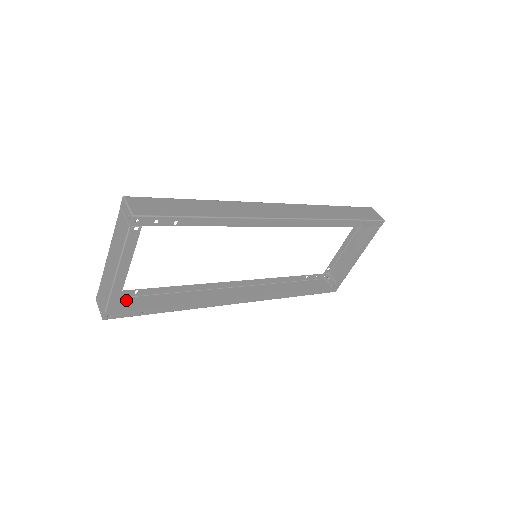
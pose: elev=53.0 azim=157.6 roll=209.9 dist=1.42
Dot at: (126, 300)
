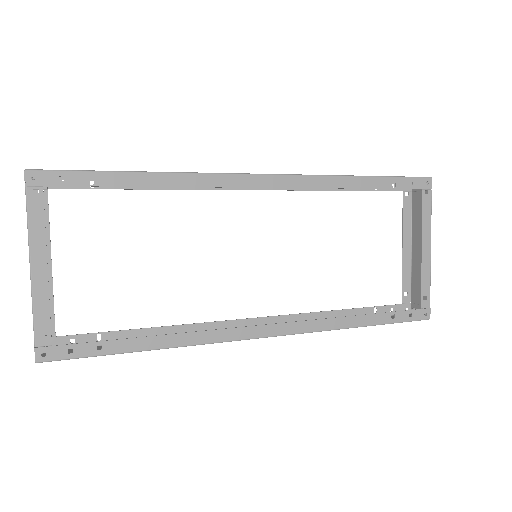
Dot at: occluded
